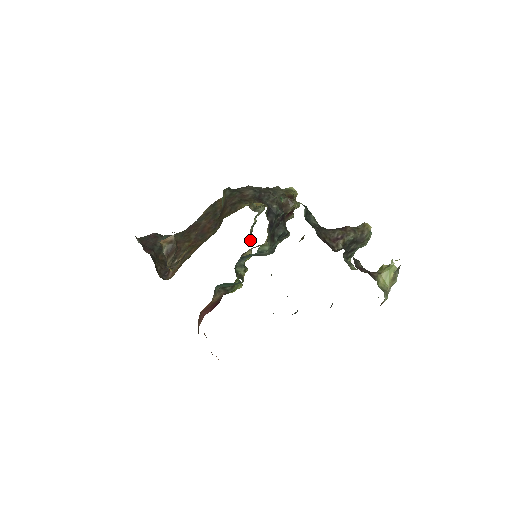
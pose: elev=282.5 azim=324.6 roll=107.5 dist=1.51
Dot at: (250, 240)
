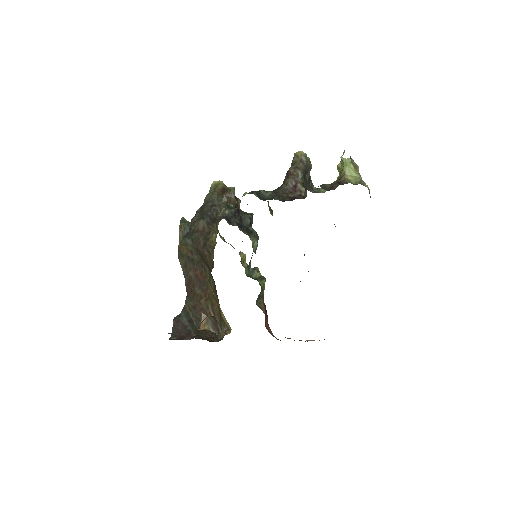
Dot at: occluded
